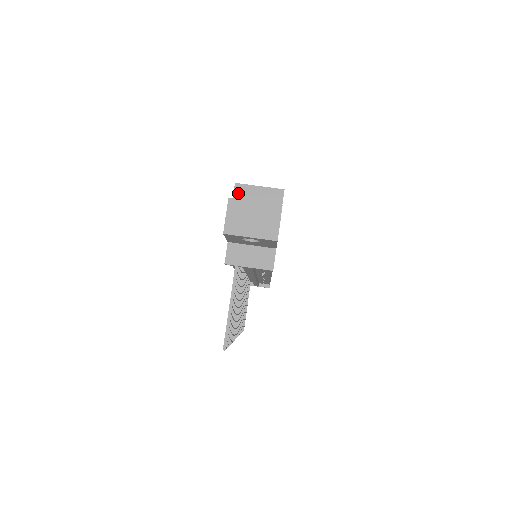
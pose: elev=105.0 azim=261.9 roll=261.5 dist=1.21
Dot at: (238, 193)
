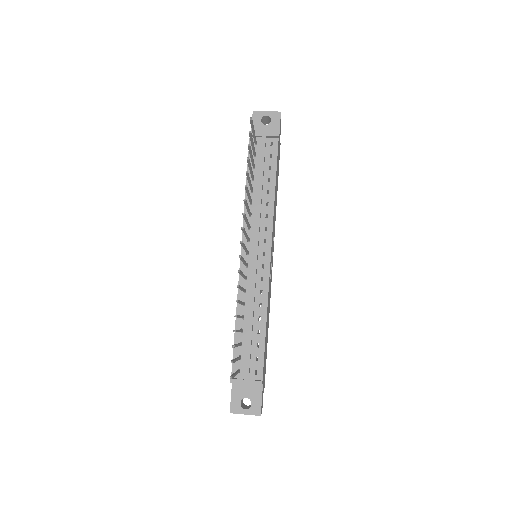
Dot at: occluded
